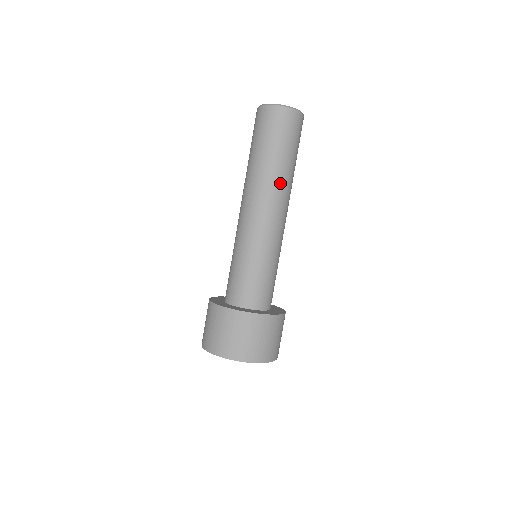
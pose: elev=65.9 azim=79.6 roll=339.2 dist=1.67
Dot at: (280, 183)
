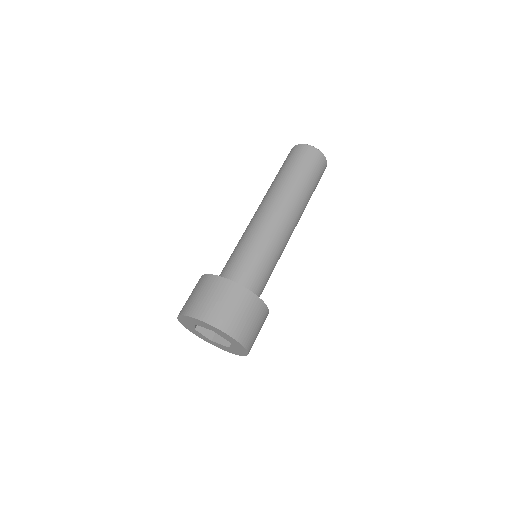
Dot at: (296, 198)
